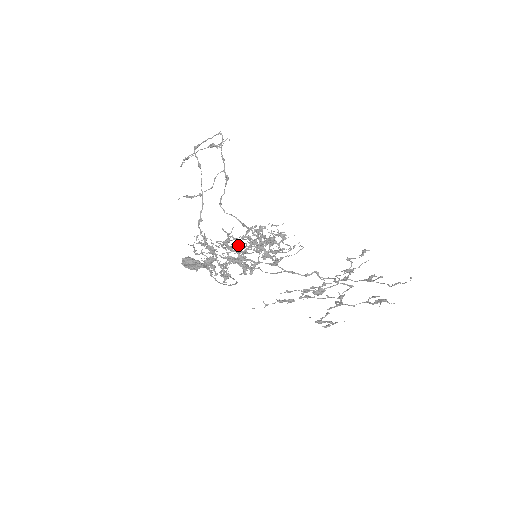
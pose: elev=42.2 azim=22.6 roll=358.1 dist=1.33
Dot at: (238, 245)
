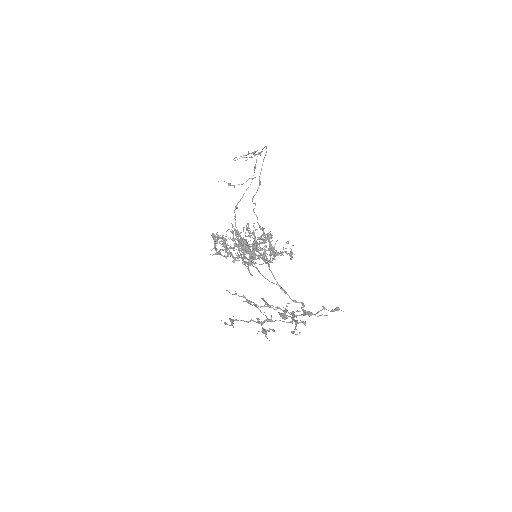
Dot at: occluded
